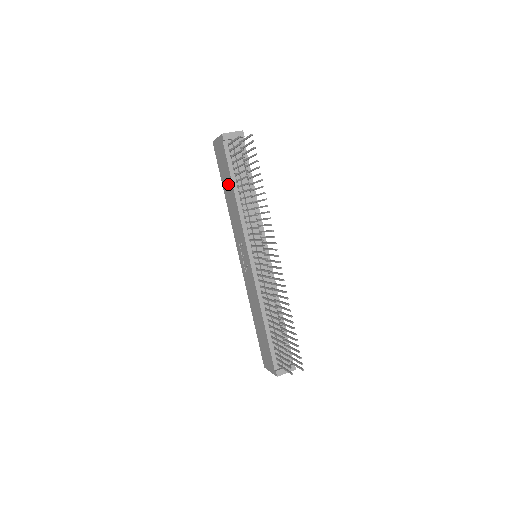
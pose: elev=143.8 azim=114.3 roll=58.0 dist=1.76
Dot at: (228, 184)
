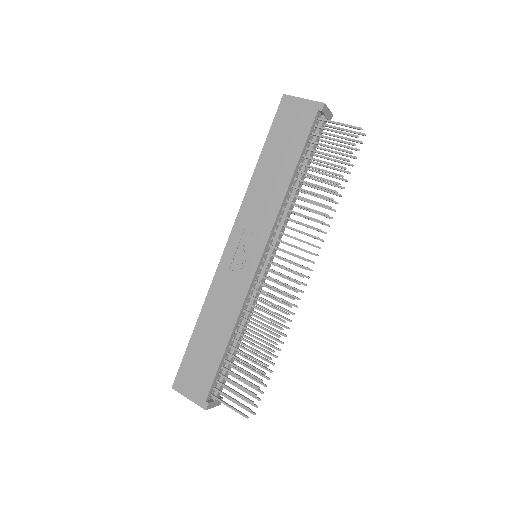
Dot at: (283, 158)
